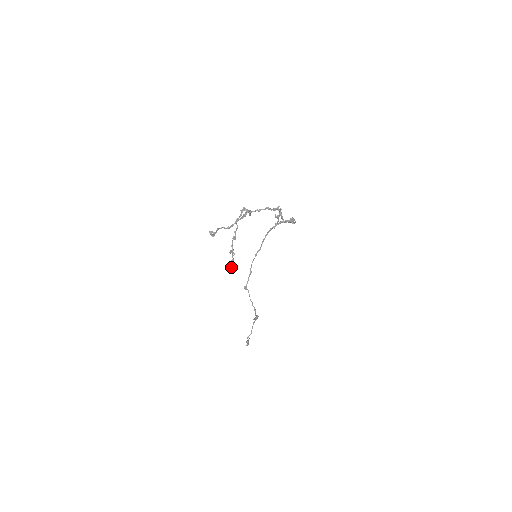
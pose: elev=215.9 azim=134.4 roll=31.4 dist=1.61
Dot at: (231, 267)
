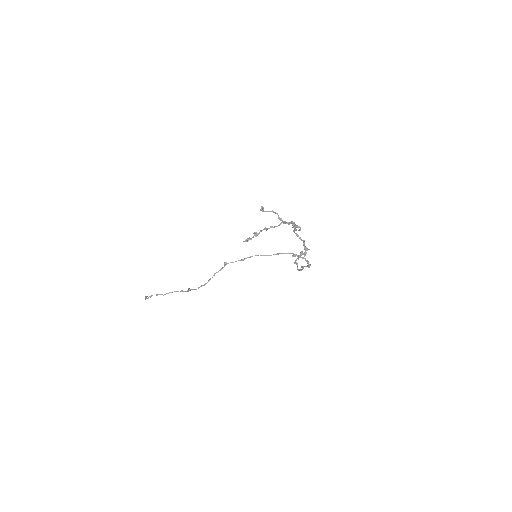
Dot at: (245, 241)
